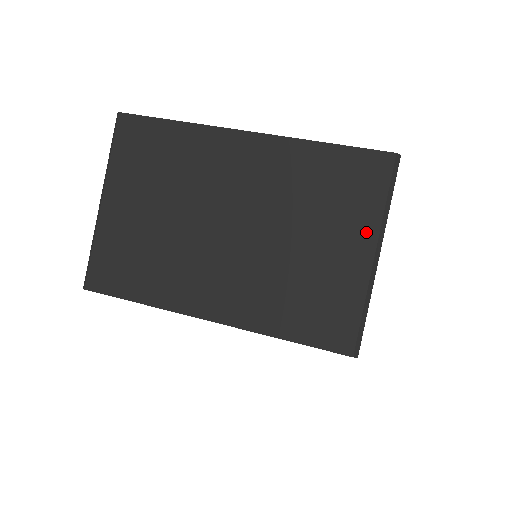
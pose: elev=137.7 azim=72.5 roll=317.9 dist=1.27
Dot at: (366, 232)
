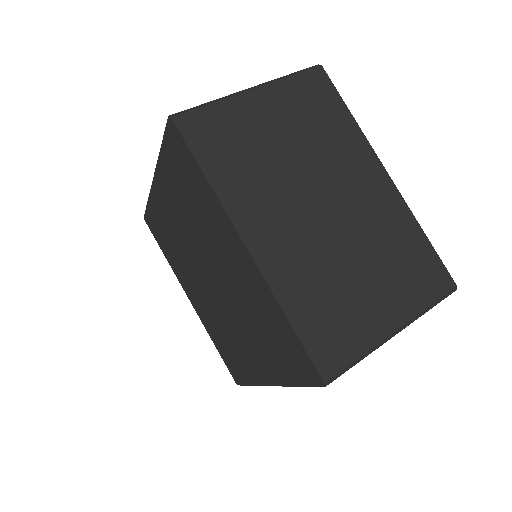
Dot at: occluded
